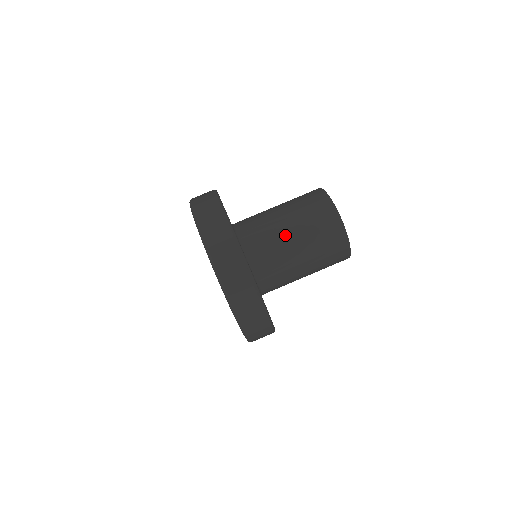
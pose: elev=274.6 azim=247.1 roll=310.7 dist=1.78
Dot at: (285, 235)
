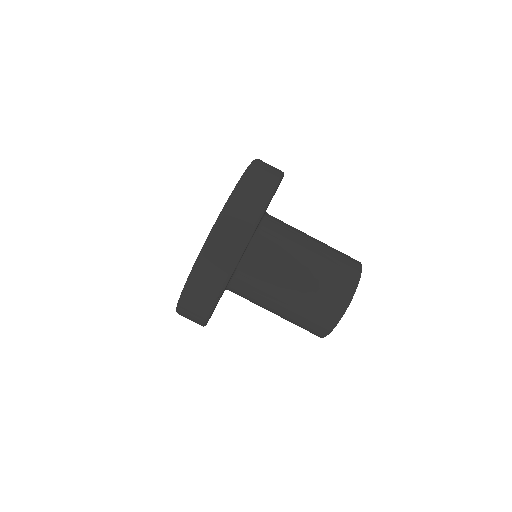
Dot at: (289, 278)
